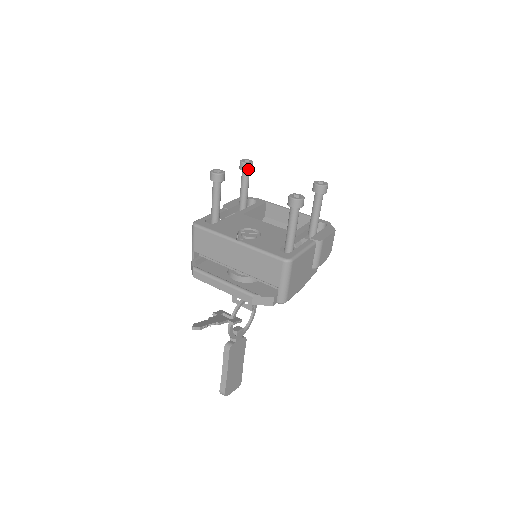
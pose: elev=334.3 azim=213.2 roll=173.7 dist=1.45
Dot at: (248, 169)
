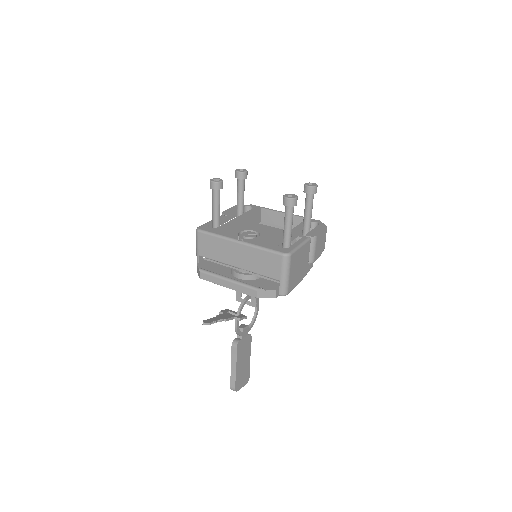
Dot at: (243, 177)
